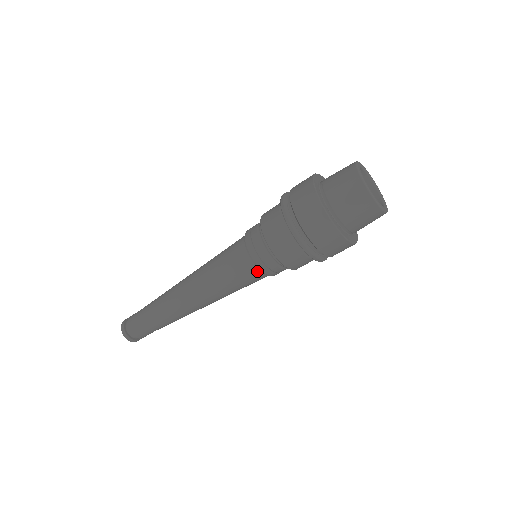
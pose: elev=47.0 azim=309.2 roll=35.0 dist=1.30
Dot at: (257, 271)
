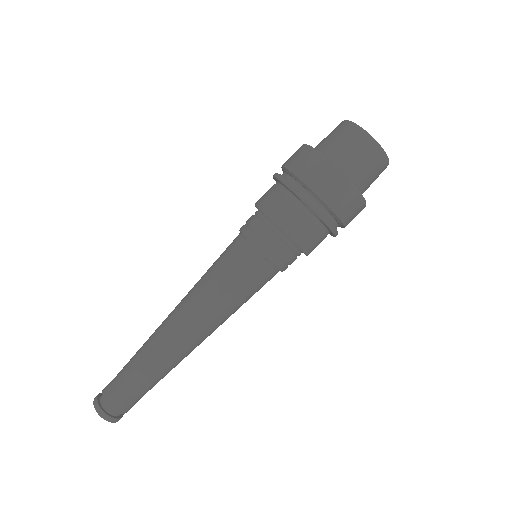
Dot at: (274, 272)
